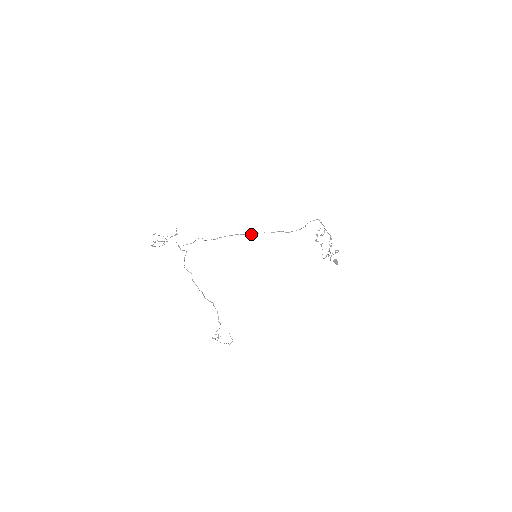
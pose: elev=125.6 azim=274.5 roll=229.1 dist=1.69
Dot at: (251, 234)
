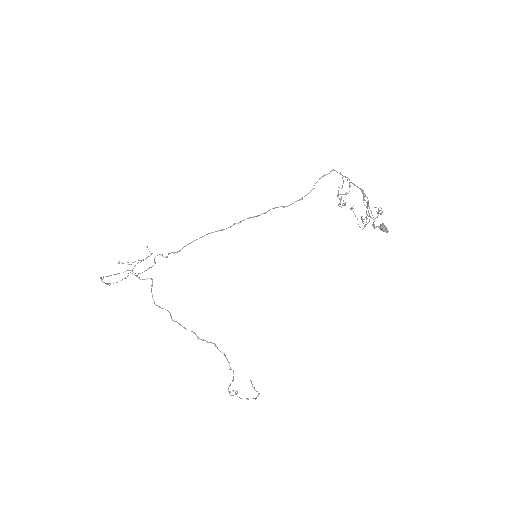
Dot at: (230, 226)
